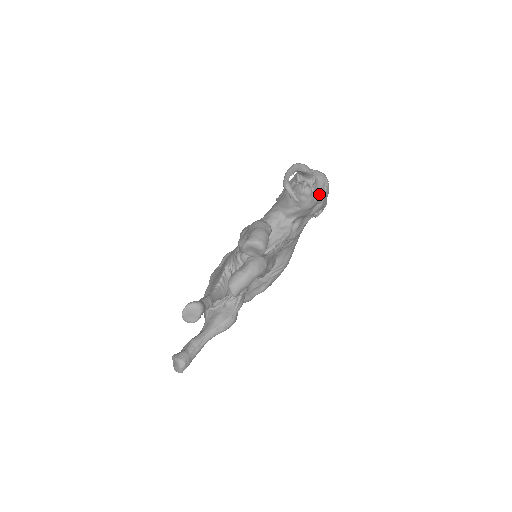
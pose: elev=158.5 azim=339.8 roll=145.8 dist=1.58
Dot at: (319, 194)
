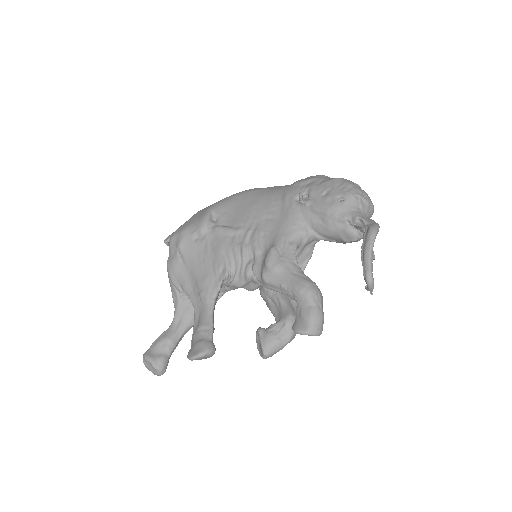
Dot at: occluded
